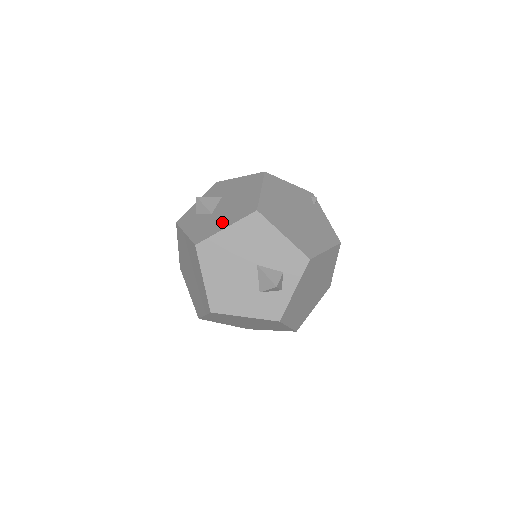
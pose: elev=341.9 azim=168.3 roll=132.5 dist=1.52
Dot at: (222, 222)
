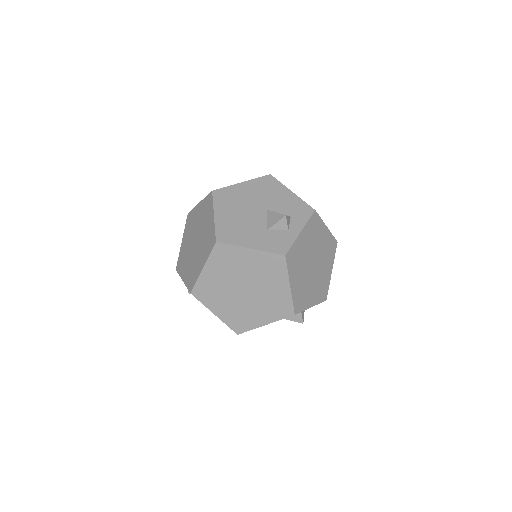
Dot at: occluded
